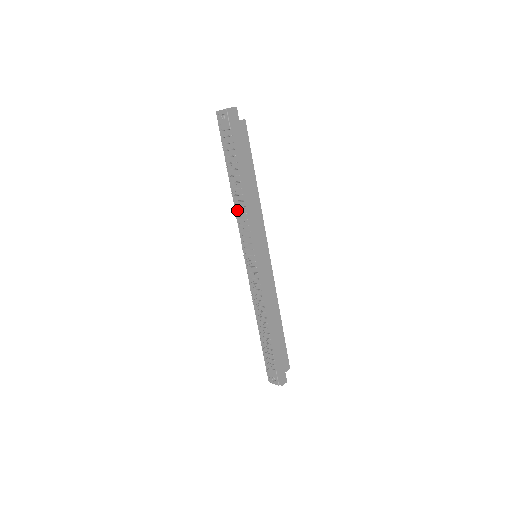
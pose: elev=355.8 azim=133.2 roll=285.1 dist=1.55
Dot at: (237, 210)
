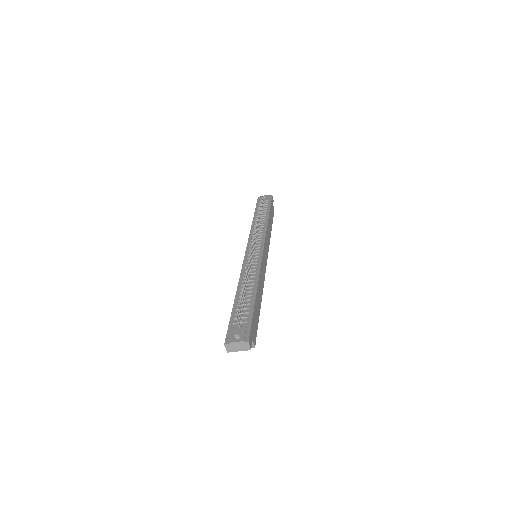
Dot at: (253, 229)
